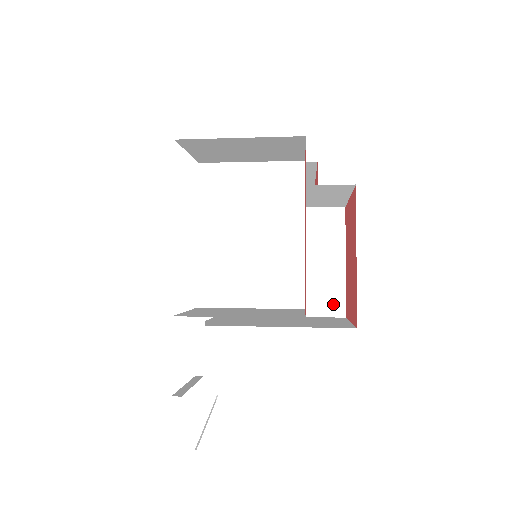
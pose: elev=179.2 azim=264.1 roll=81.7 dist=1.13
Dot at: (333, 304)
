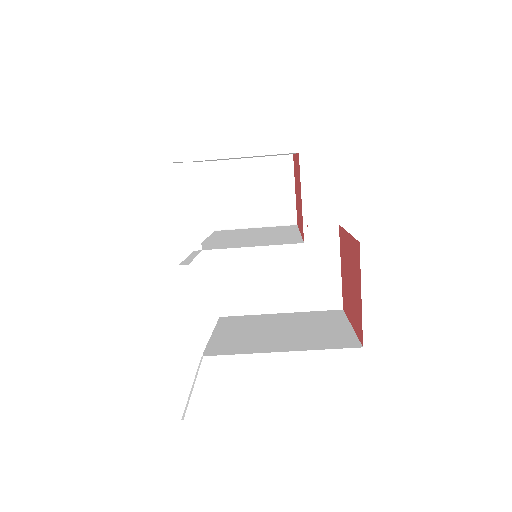
Dot at: (344, 342)
